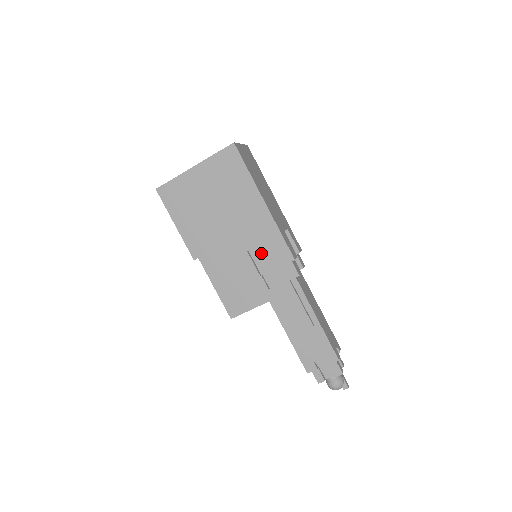
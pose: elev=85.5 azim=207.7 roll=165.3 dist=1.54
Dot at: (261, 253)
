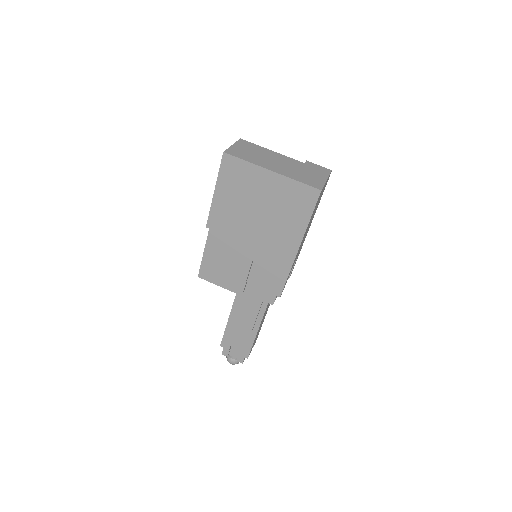
Dot at: (261, 270)
